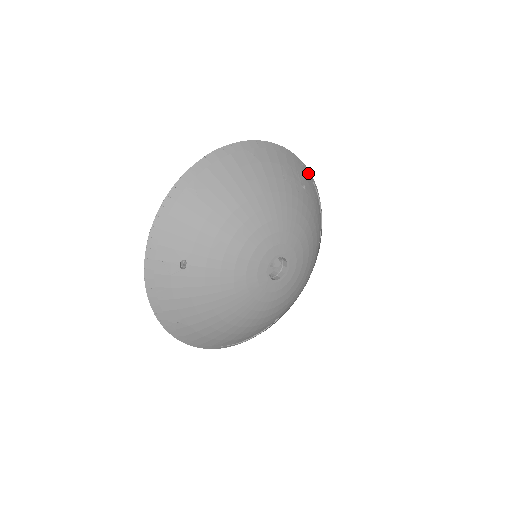
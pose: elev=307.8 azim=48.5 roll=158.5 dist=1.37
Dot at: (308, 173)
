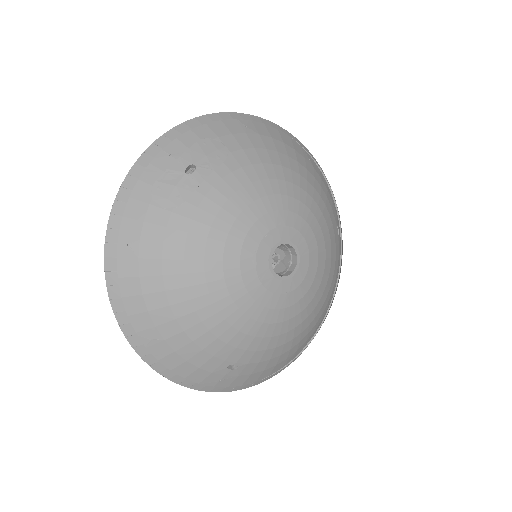
Dot at: (173, 138)
